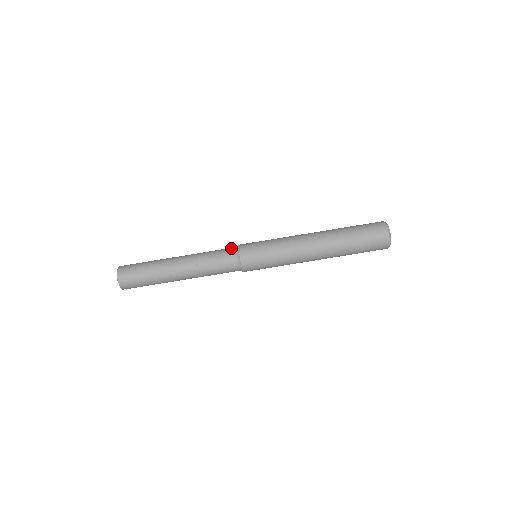
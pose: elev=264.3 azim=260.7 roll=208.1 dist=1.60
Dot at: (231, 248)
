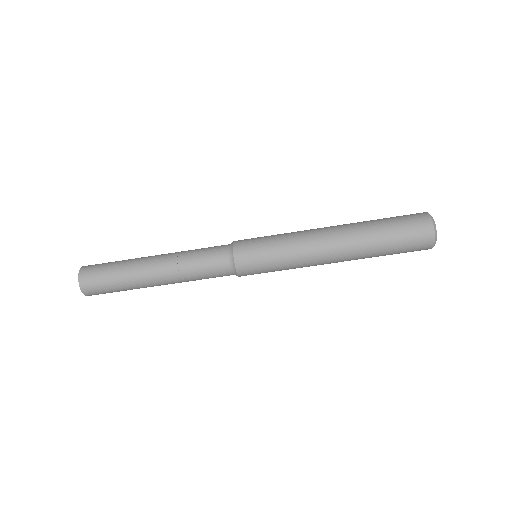
Dot at: (223, 245)
